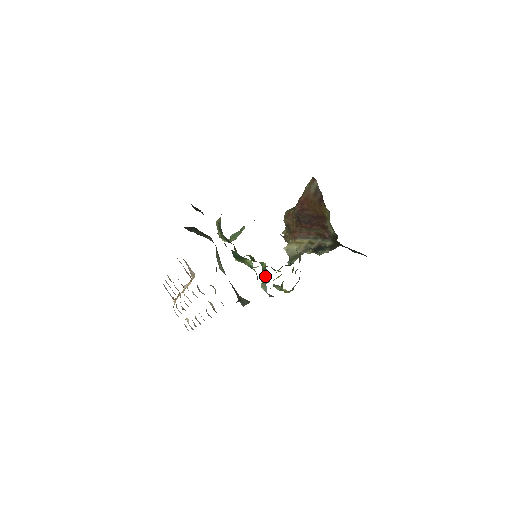
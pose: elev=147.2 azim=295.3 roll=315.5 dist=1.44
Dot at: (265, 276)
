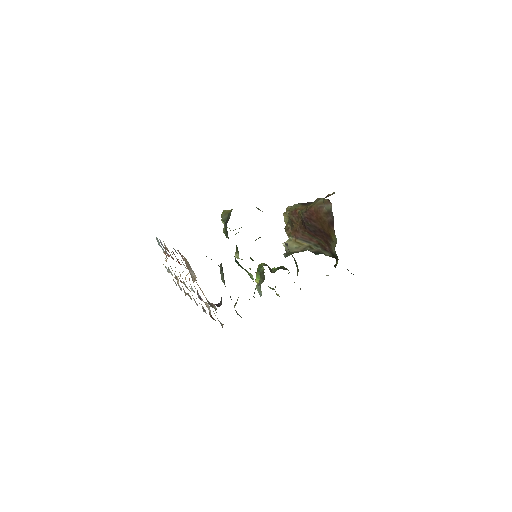
Dot at: (262, 279)
